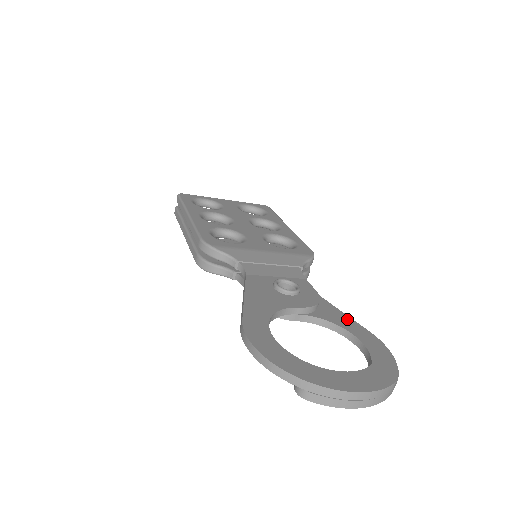
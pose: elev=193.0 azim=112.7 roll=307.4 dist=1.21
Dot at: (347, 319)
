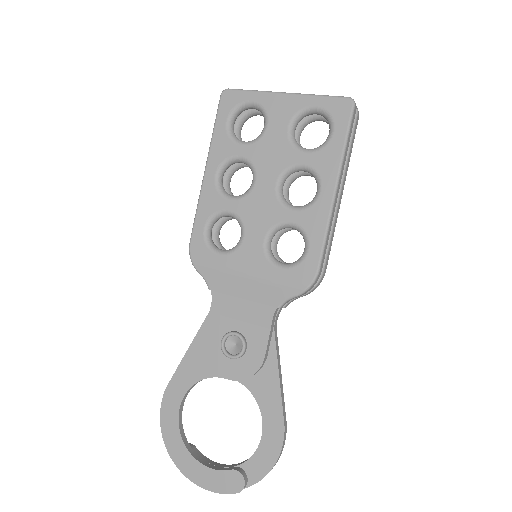
Dot at: (275, 398)
